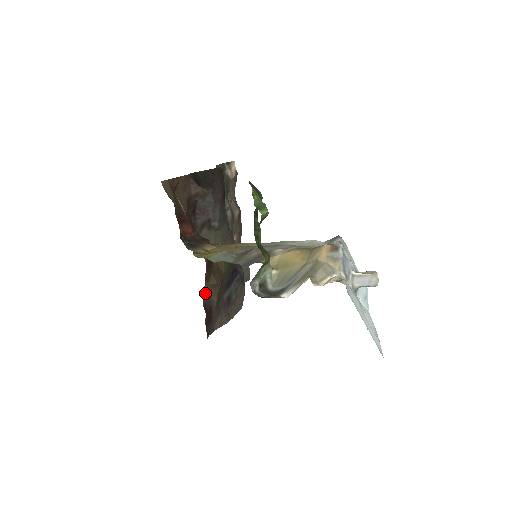
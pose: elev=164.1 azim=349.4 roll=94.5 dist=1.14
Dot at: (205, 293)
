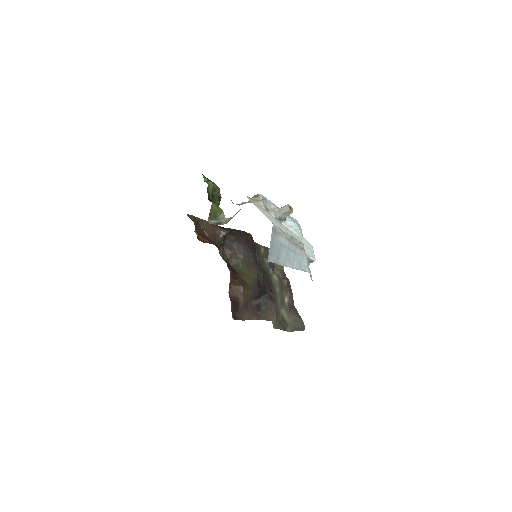
Dot at: (232, 292)
